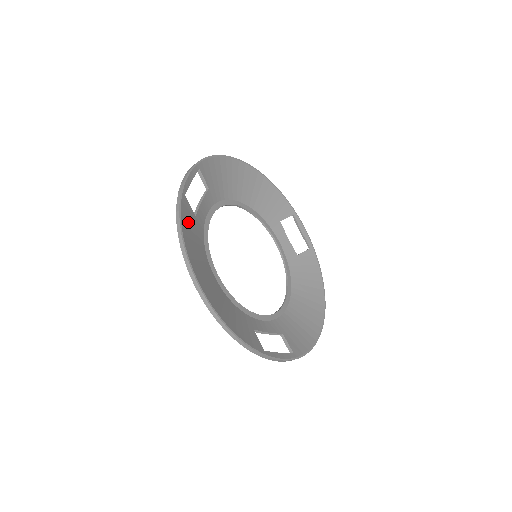
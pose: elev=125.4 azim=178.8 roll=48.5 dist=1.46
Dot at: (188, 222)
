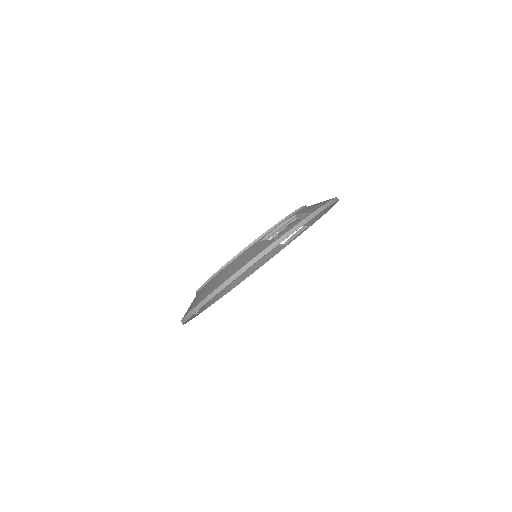
Dot at: occluded
